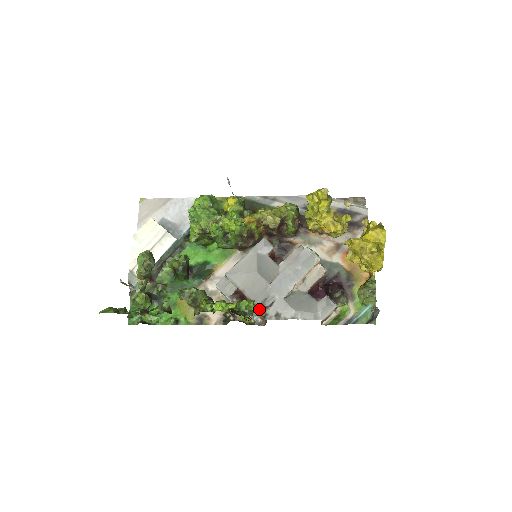
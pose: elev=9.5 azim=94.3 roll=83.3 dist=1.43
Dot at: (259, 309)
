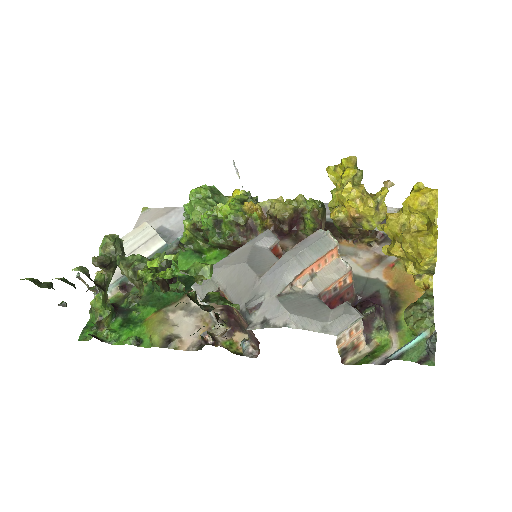
Dot at: occluded
